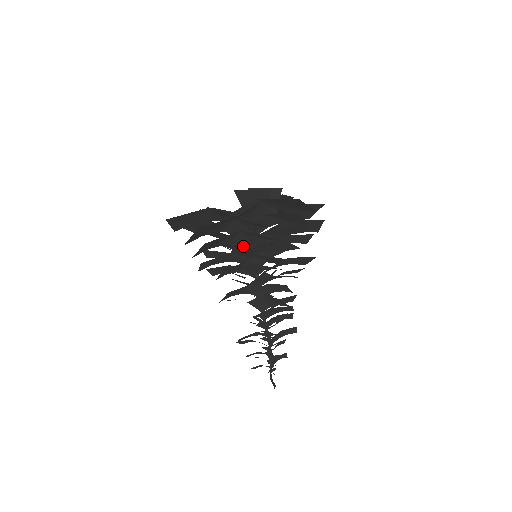
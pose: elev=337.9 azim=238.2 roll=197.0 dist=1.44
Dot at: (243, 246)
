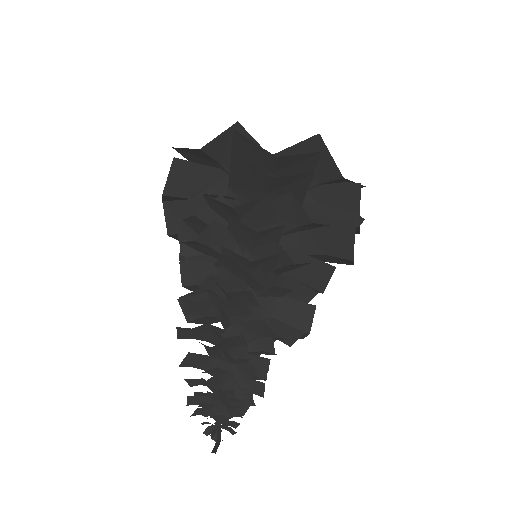
Dot at: occluded
